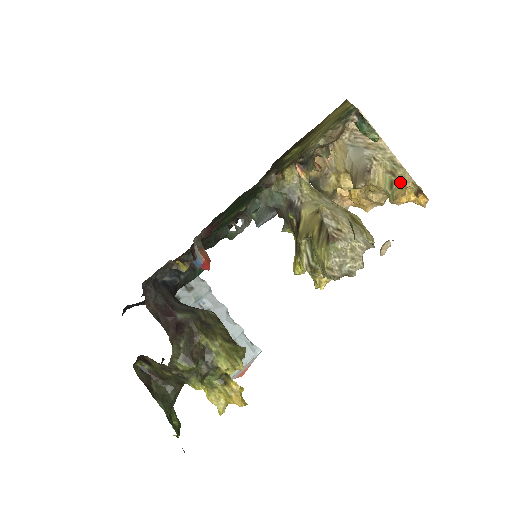
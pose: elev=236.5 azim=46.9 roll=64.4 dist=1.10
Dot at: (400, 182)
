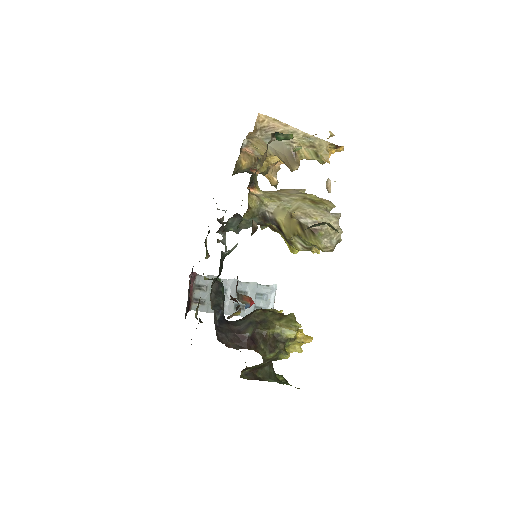
Dot at: (321, 149)
